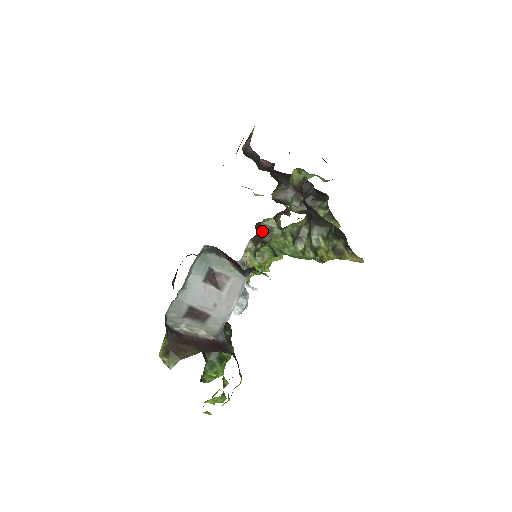
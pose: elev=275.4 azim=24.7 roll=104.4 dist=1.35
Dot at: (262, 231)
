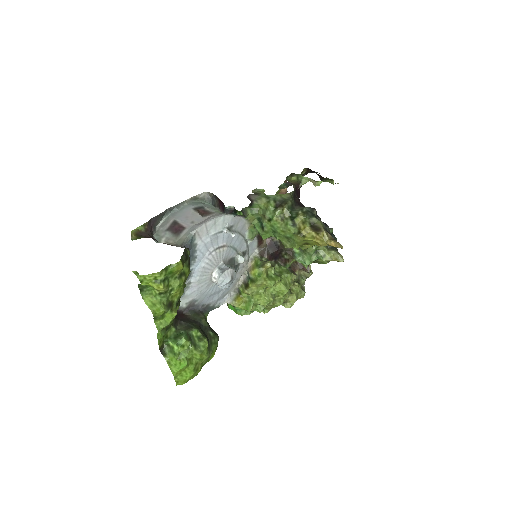
Dot at: (269, 244)
